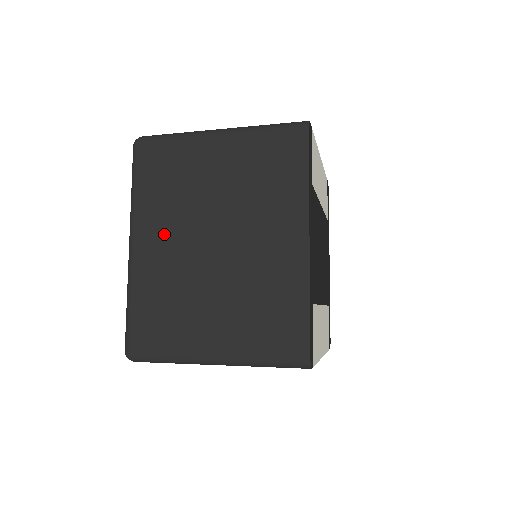
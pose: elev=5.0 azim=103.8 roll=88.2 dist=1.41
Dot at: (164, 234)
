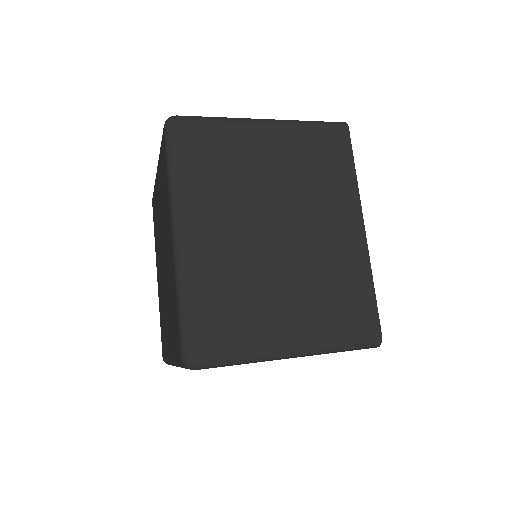
Dot at: (221, 221)
